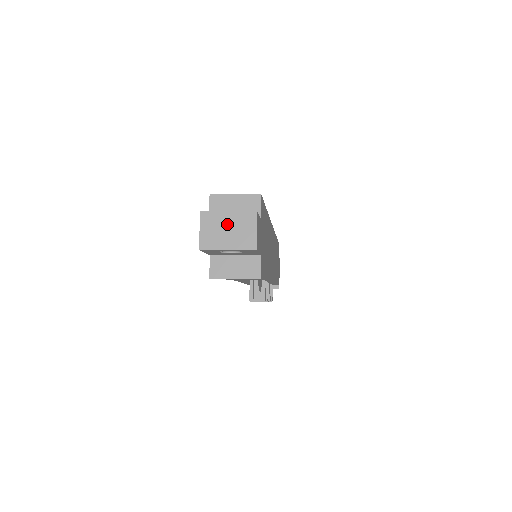
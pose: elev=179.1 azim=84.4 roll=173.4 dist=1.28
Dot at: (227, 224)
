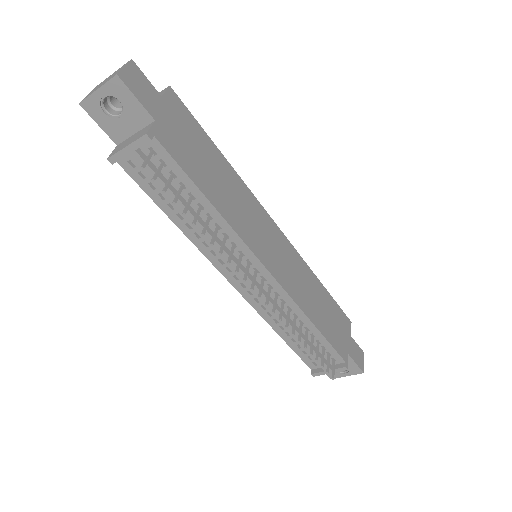
Dot at: (107, 79)
